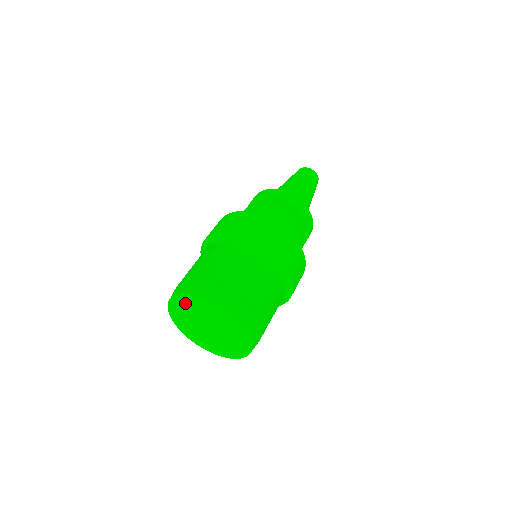
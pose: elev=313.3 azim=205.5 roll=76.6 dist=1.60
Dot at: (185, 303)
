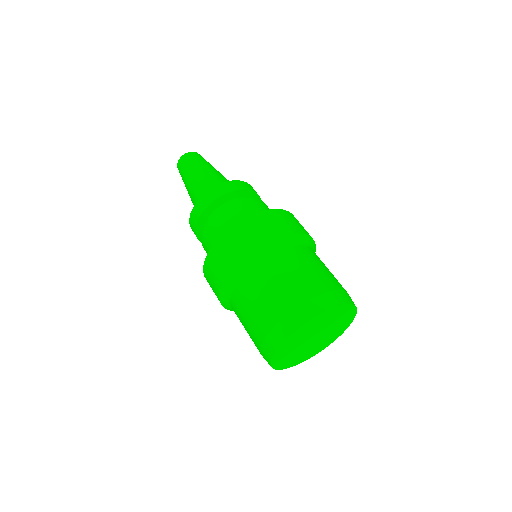
Dot at: (286, 349)
